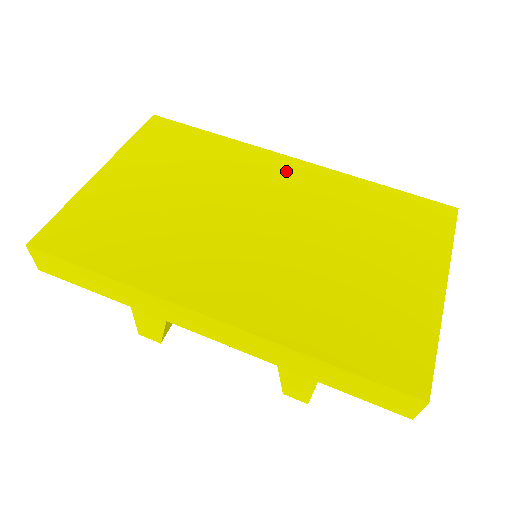
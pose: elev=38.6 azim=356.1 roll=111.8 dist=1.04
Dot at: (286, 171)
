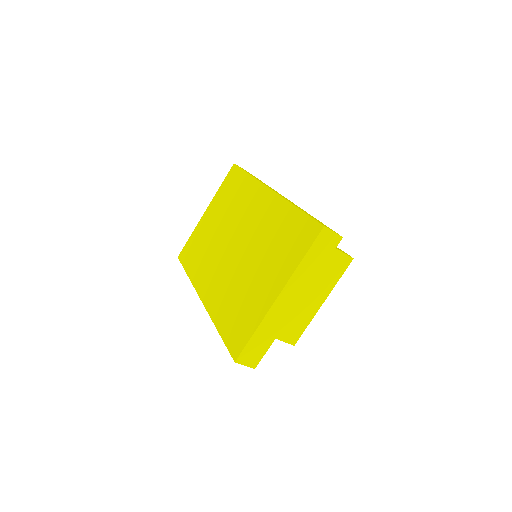
Dot at: (261, 201)
